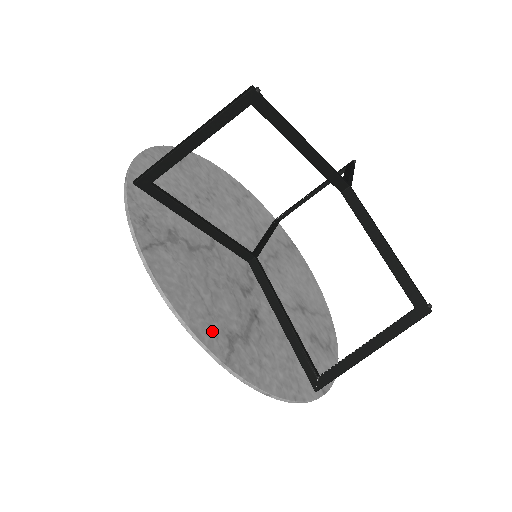
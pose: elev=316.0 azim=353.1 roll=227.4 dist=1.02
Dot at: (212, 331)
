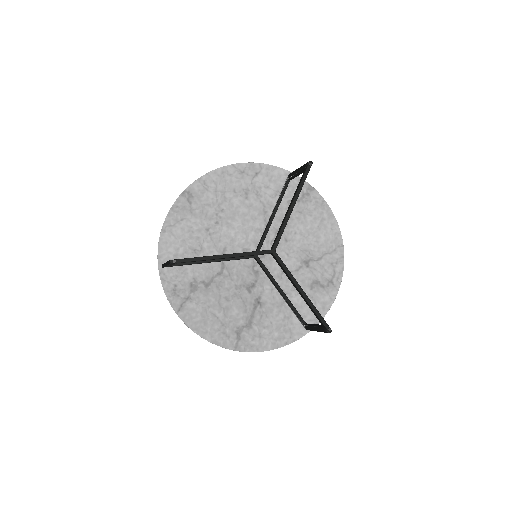
Dot at: (225, 335)
